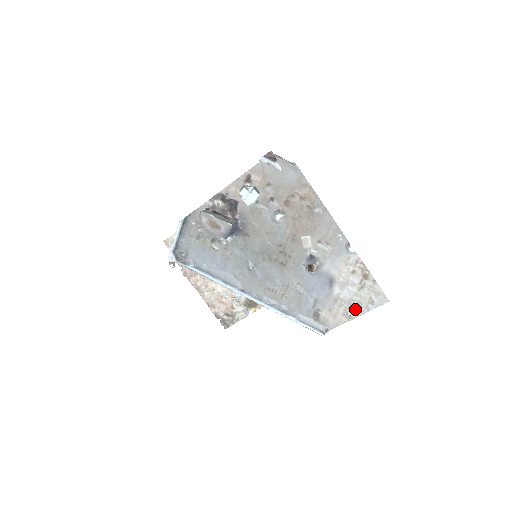
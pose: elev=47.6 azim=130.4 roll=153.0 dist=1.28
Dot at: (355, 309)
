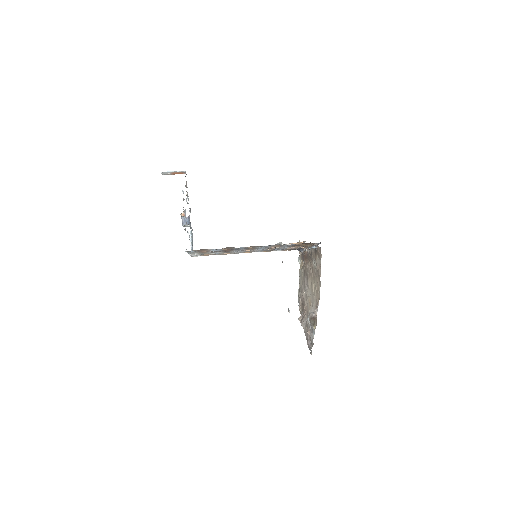
Dot at: occluded
